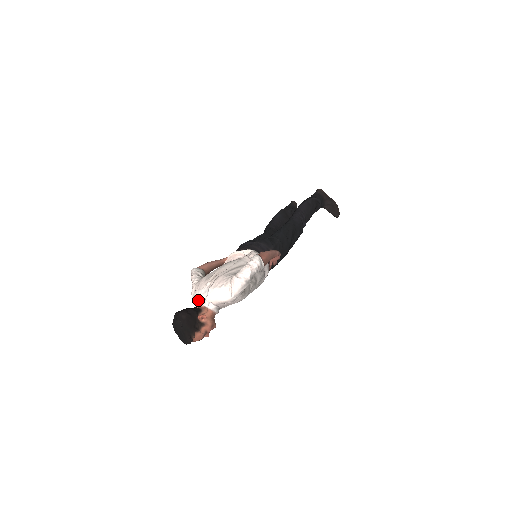
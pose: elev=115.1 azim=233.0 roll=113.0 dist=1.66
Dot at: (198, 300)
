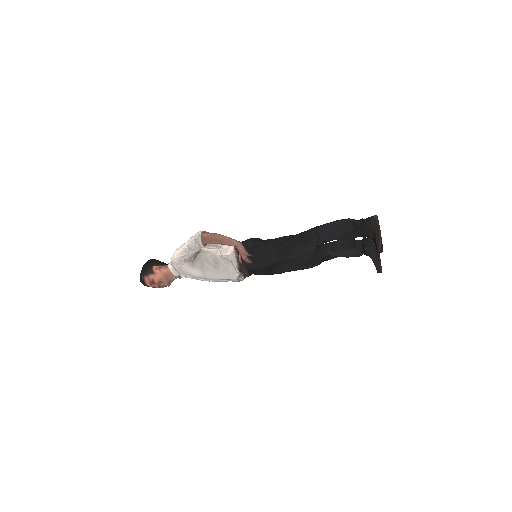
Dot at: occluded
